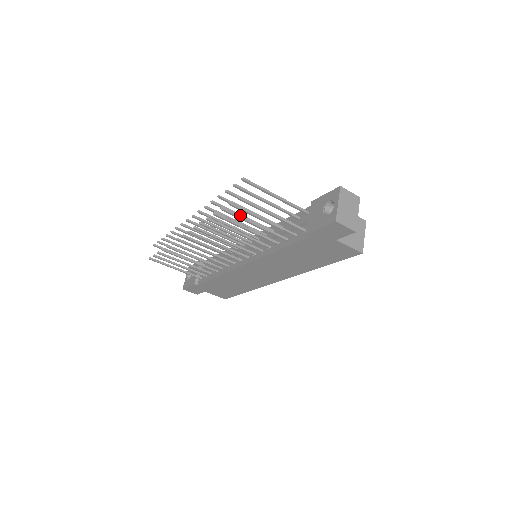
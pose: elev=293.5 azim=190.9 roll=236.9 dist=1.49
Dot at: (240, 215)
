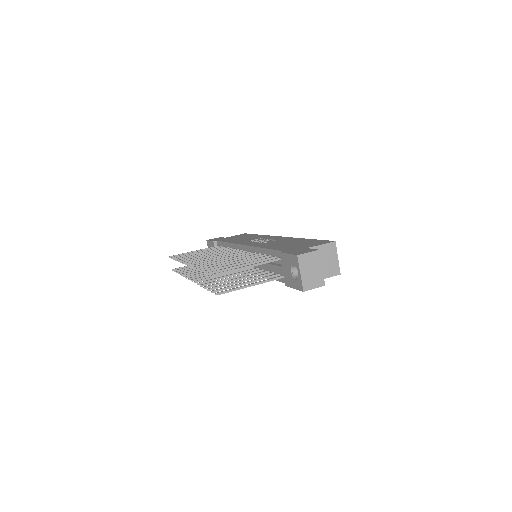
Dot at: occluded
